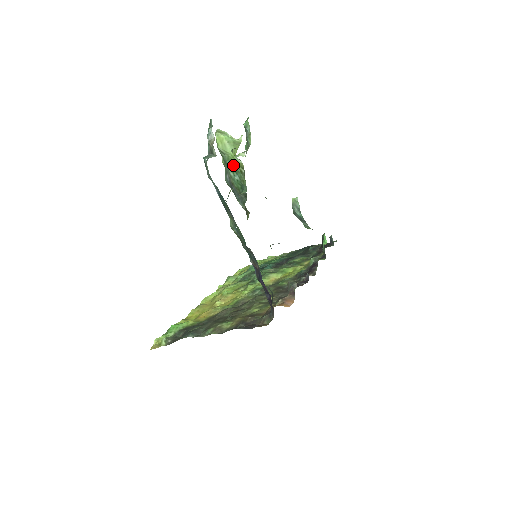
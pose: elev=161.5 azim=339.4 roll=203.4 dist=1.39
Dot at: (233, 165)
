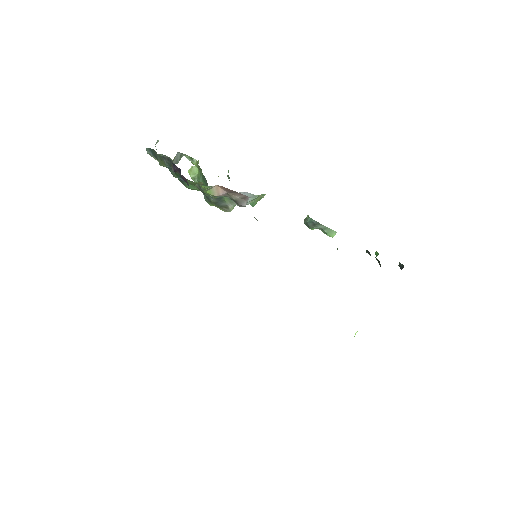
Dot at: occluded
